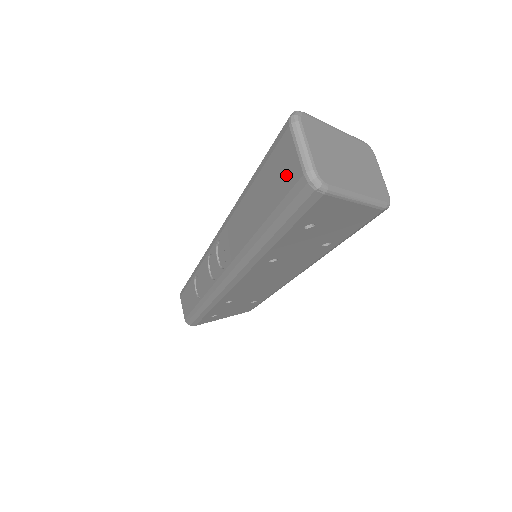
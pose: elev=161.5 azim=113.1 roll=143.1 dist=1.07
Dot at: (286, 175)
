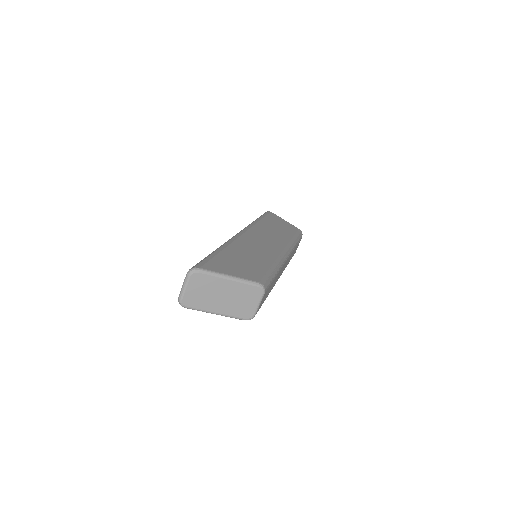
Dot at: occluded
